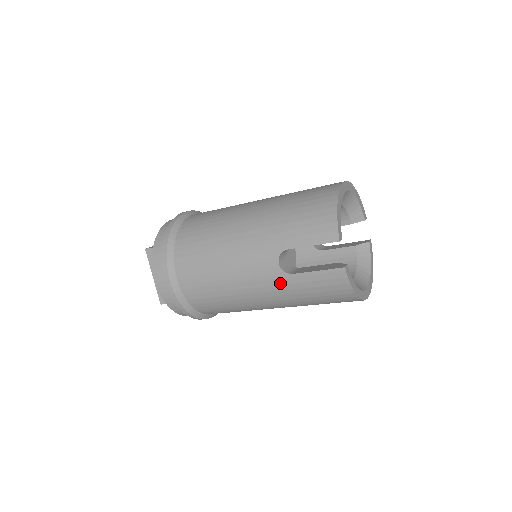
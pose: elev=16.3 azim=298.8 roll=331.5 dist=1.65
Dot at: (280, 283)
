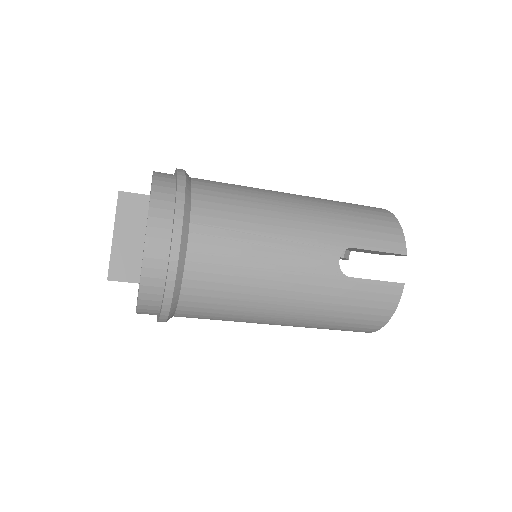
Dot at: (329, 285)
